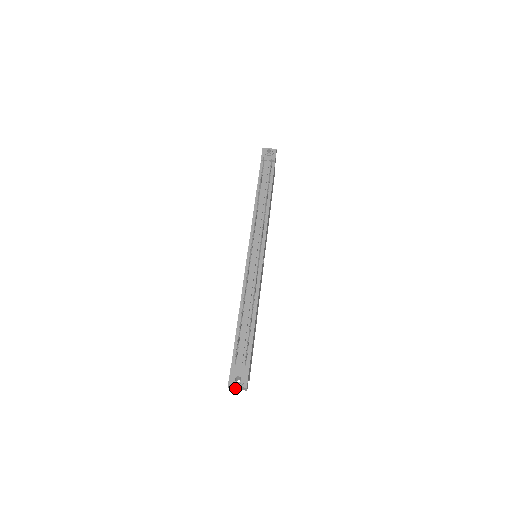
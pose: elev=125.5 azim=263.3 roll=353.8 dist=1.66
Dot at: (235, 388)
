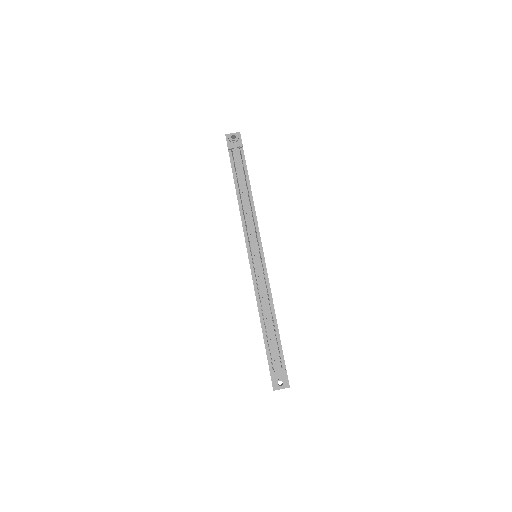
Dot at: occluded
